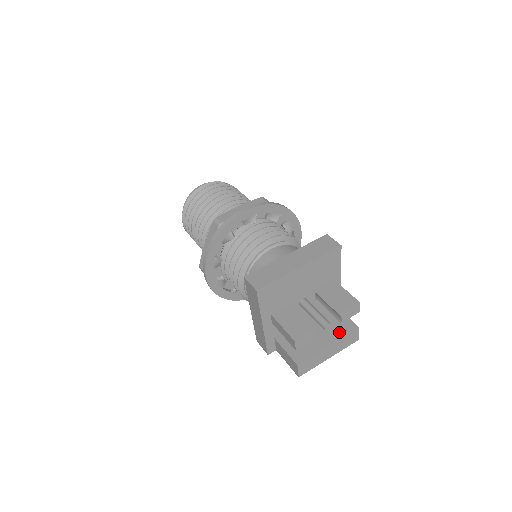
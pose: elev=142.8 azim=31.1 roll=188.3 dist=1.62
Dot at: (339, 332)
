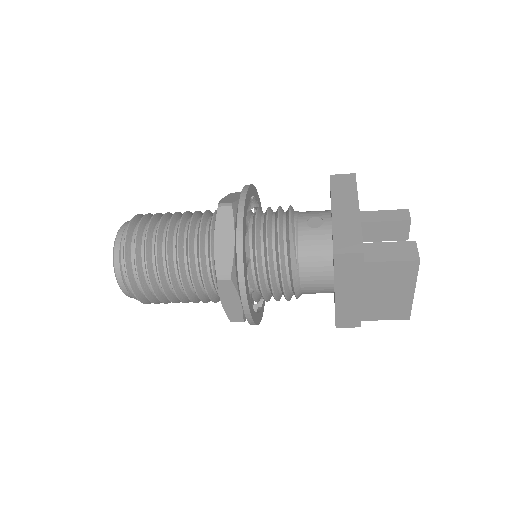
Dot at: occluded
